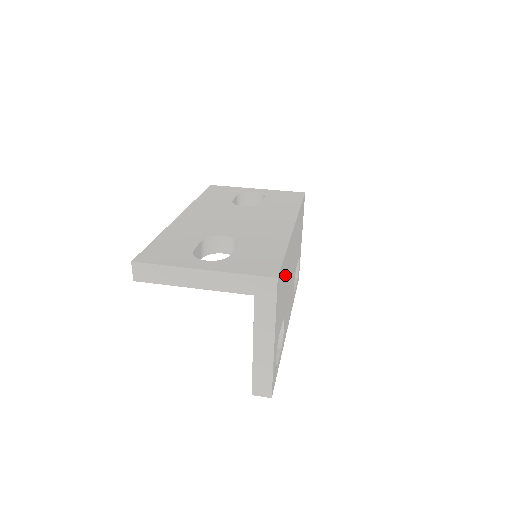
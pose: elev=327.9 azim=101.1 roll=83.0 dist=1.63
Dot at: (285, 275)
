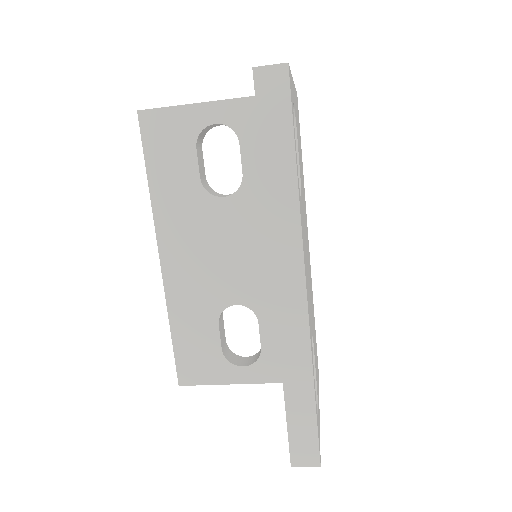
Dot at: occluded
